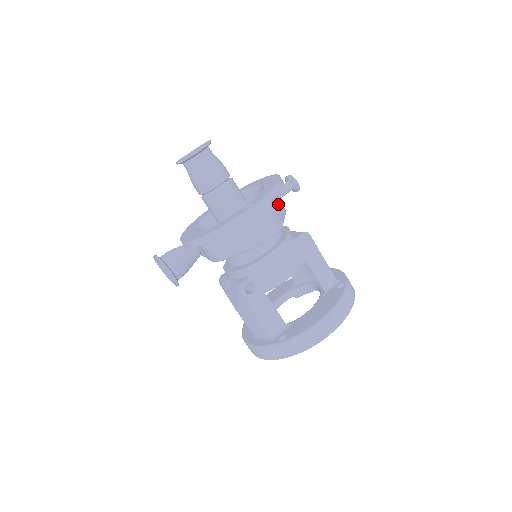
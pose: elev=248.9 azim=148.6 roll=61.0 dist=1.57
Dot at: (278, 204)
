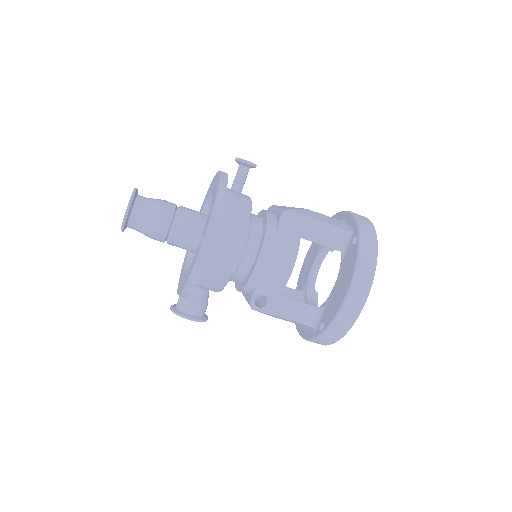
Dot at: (234, 209)
